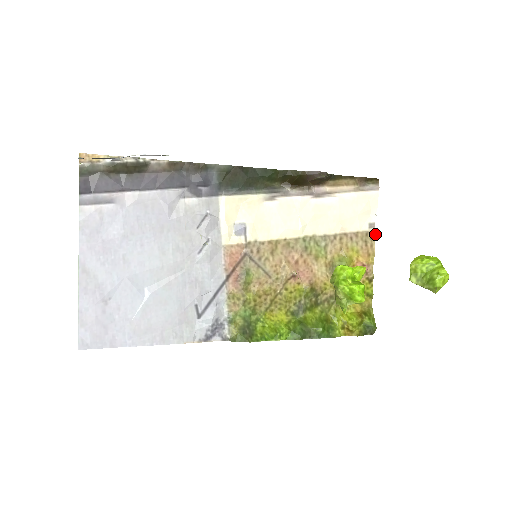
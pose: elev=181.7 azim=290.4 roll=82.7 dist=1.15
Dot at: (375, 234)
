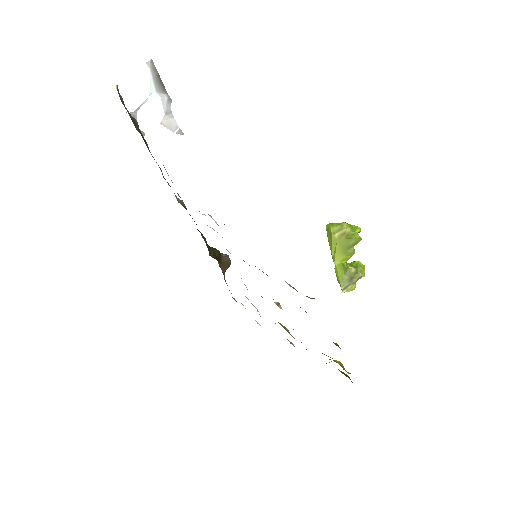
Dot at: occluded
